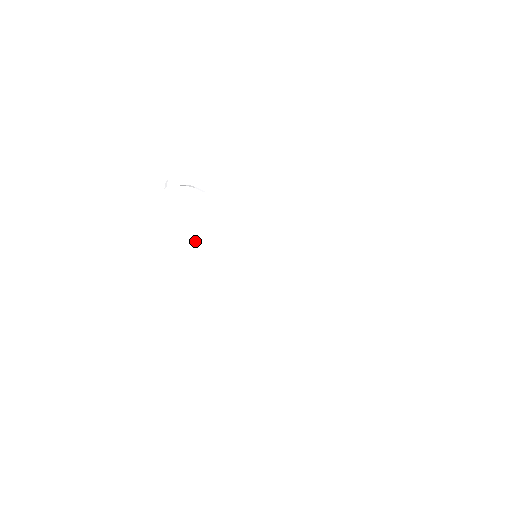
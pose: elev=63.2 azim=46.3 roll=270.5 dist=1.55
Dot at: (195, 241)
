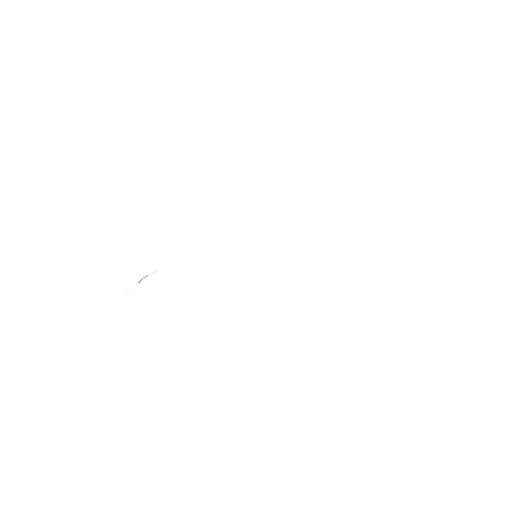
Dot at: occluded
